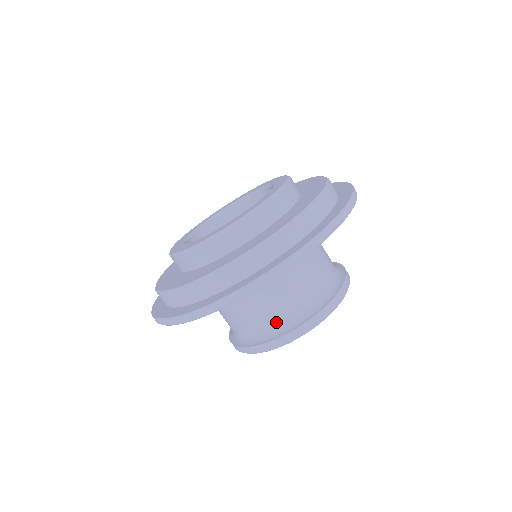
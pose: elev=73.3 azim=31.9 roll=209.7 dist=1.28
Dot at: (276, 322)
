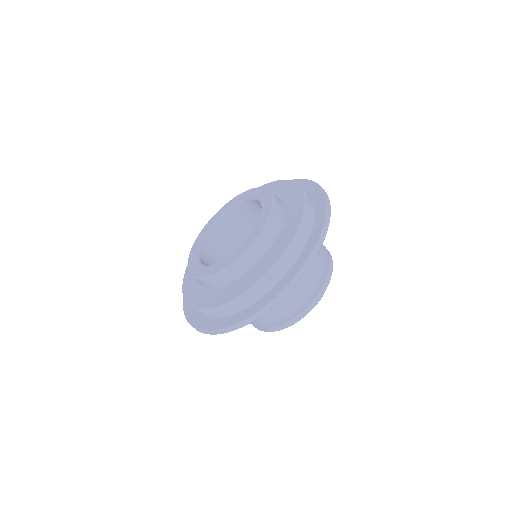
Dot at: (292, 304)
